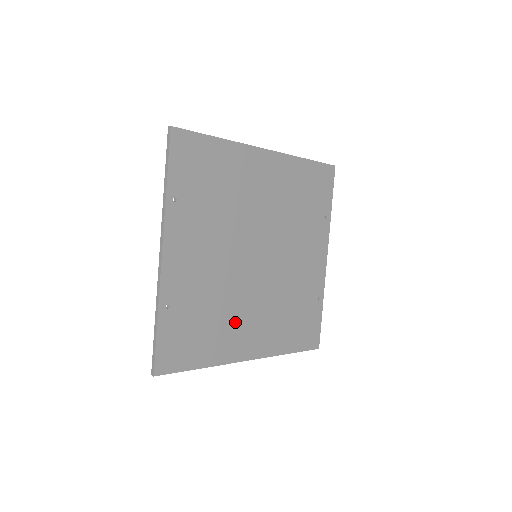
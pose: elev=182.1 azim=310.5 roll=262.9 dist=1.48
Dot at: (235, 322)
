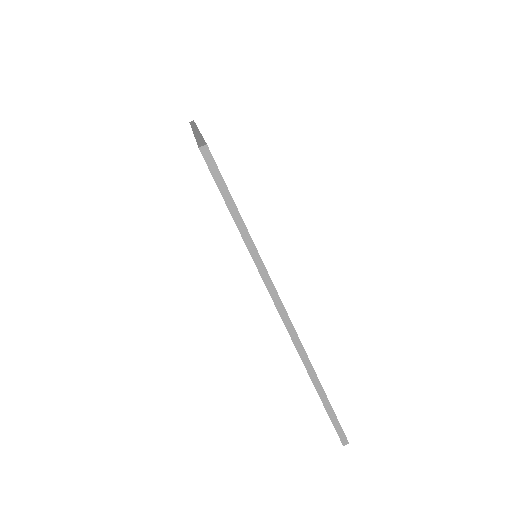
Dot at: occluded
